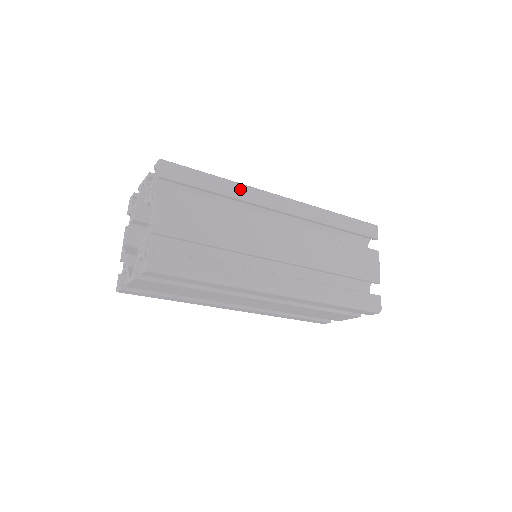
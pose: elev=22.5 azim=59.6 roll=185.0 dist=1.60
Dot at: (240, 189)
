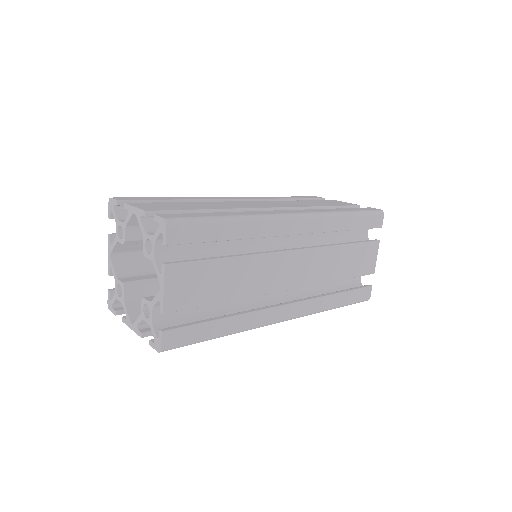
Dot at: (254, 225)
